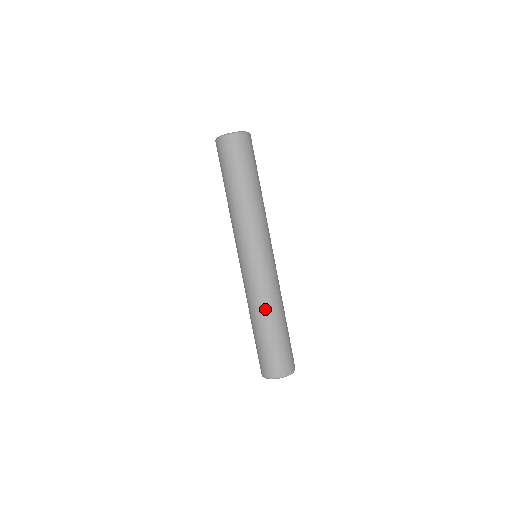
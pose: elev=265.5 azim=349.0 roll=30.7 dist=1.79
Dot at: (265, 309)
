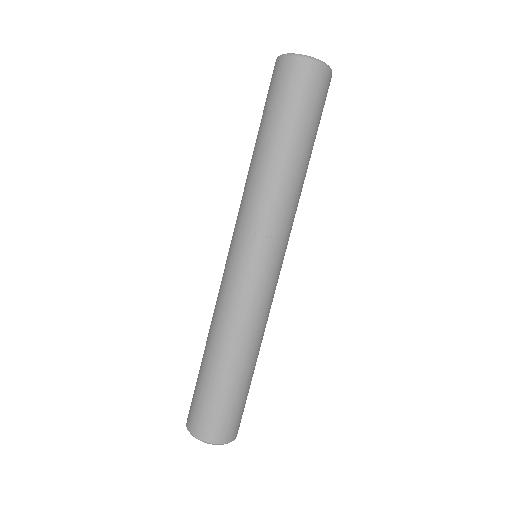
Dot at: (213, 330)
